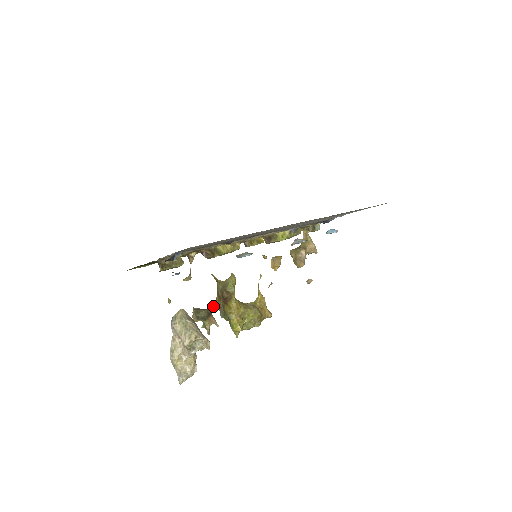
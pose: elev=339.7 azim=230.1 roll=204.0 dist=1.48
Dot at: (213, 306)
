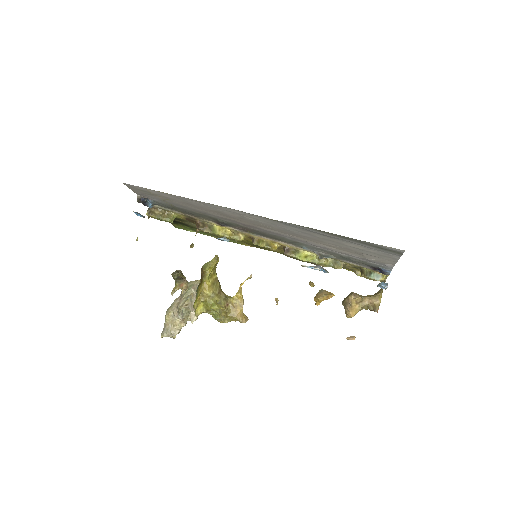
Dot at: occluded
